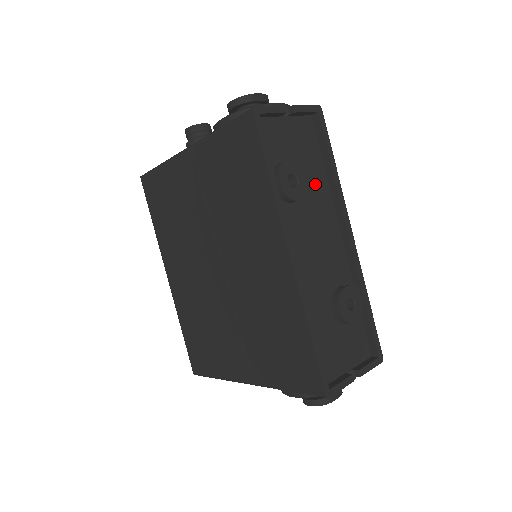
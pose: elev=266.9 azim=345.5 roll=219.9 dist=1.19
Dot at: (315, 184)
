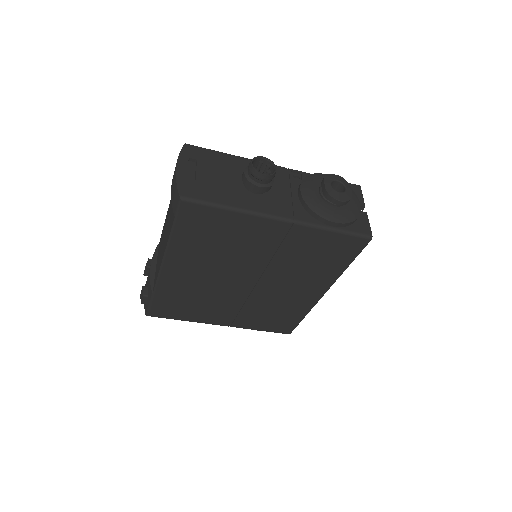
Dot at: occluded
